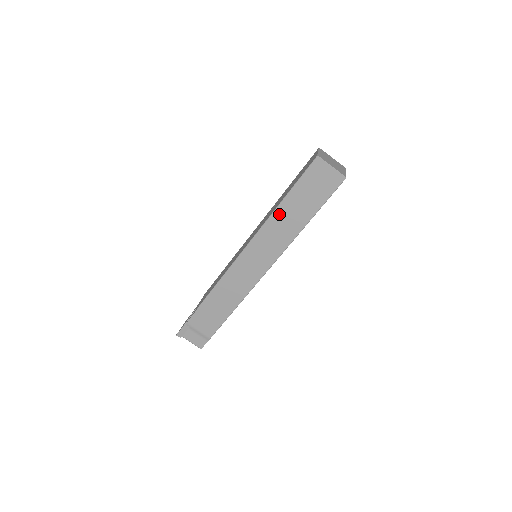
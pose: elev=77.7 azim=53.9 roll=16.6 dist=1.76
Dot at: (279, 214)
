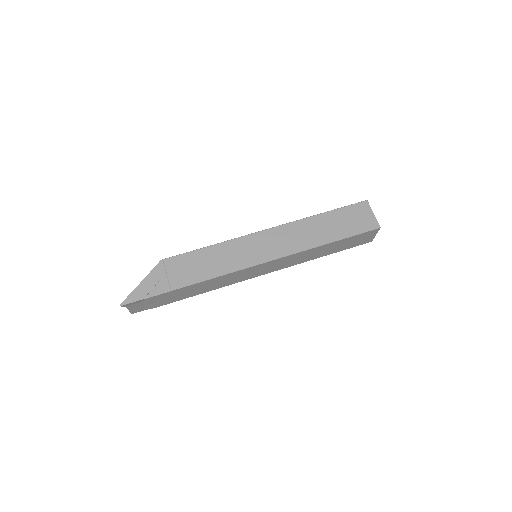
Dot at: (318, 249)
